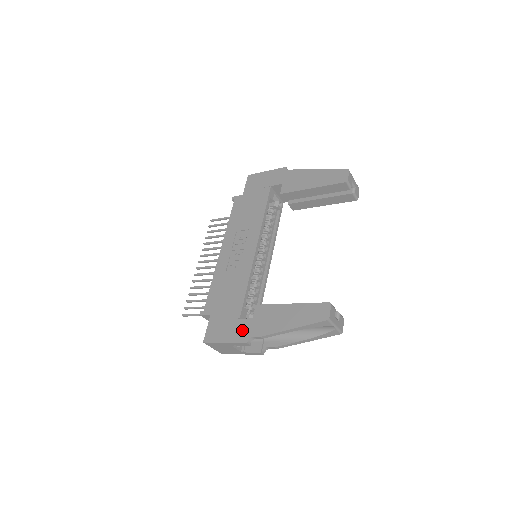
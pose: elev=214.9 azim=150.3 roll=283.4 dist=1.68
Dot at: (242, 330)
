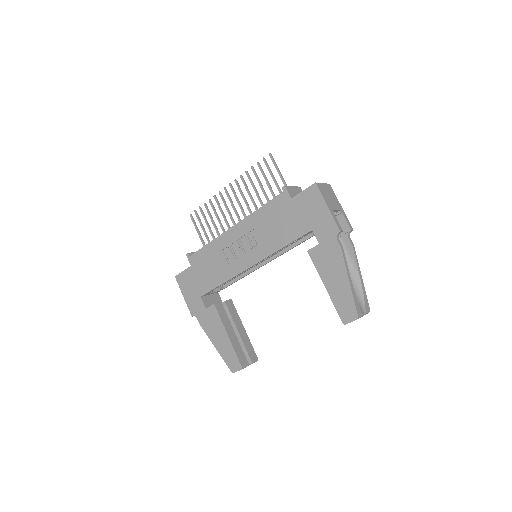
Dot at: (196, 306)
